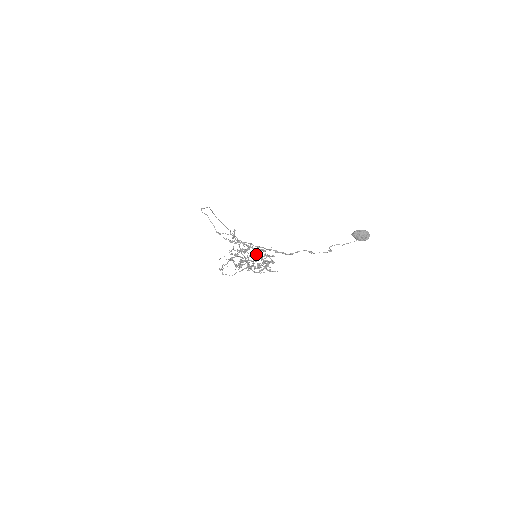
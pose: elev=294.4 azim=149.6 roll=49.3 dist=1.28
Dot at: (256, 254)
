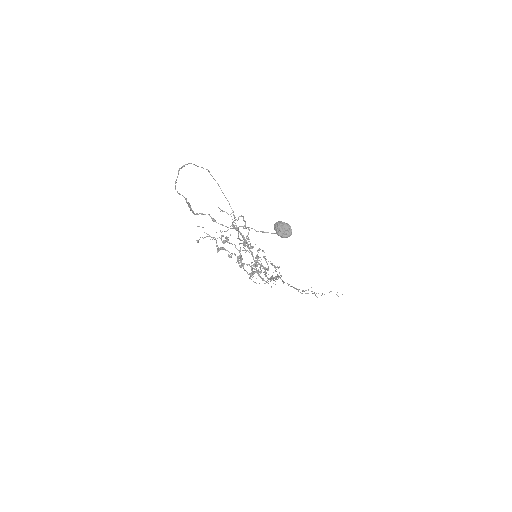
Dot at: occluded
